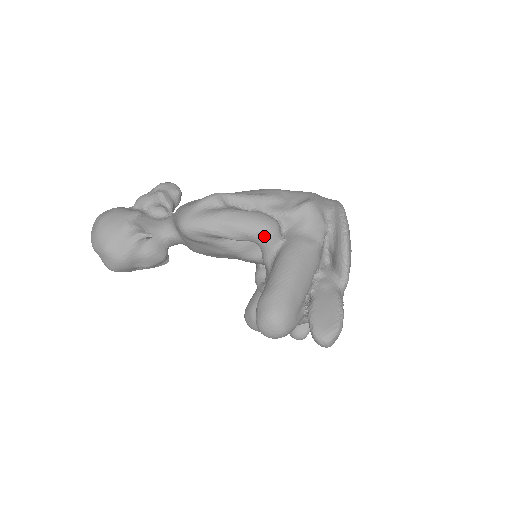
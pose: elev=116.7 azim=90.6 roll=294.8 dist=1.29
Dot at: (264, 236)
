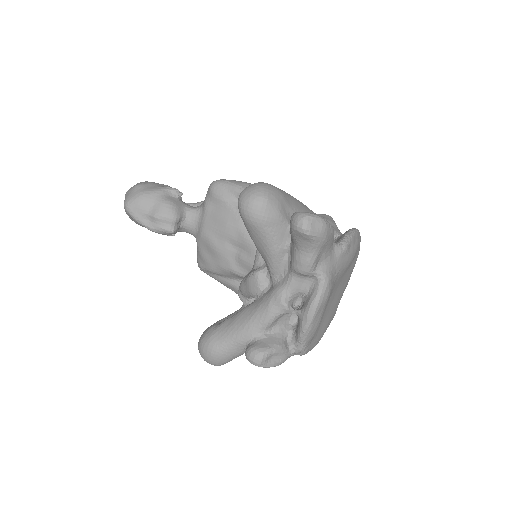
Dot at: occluded
